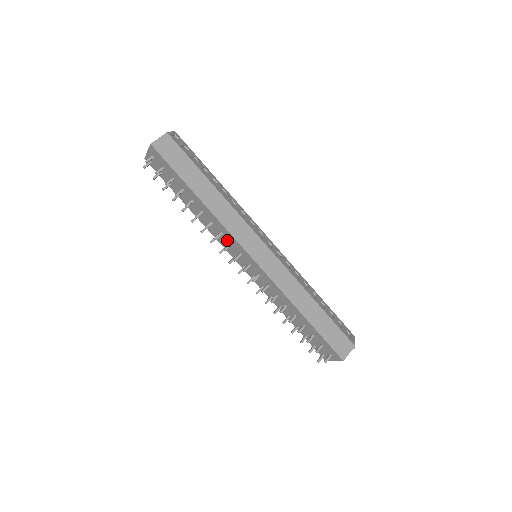
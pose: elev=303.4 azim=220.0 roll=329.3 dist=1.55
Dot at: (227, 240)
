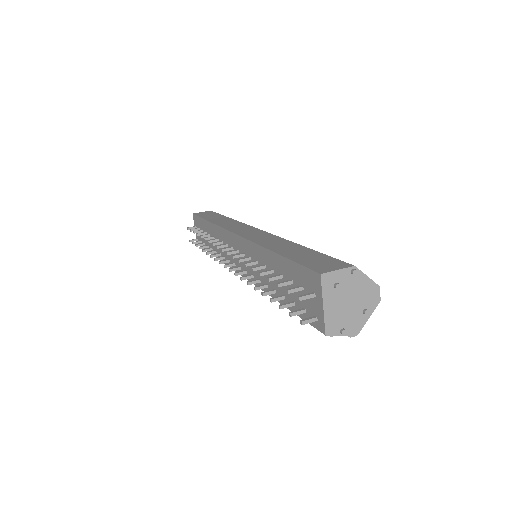
Dot at: occluded
